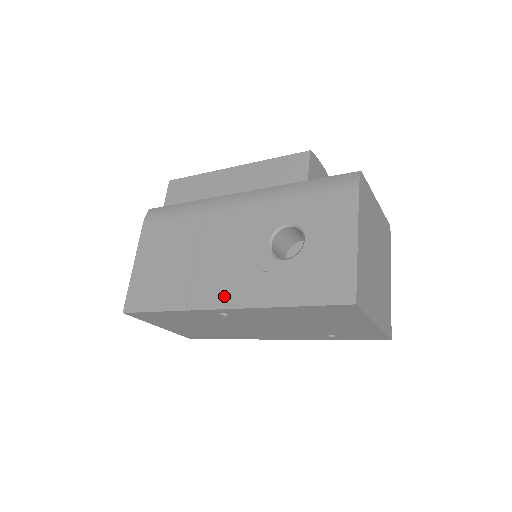
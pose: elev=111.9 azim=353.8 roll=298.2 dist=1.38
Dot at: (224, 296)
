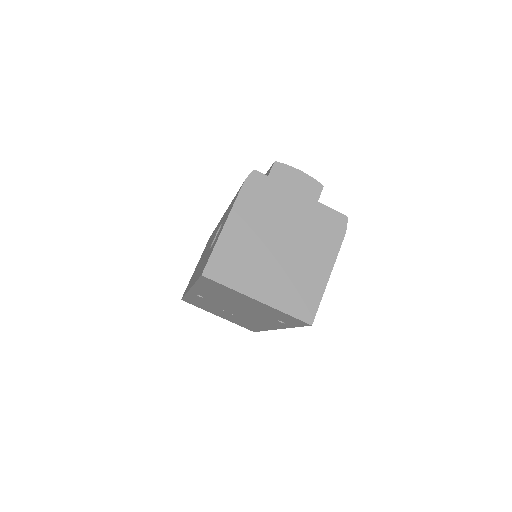
Dot at: occluded
